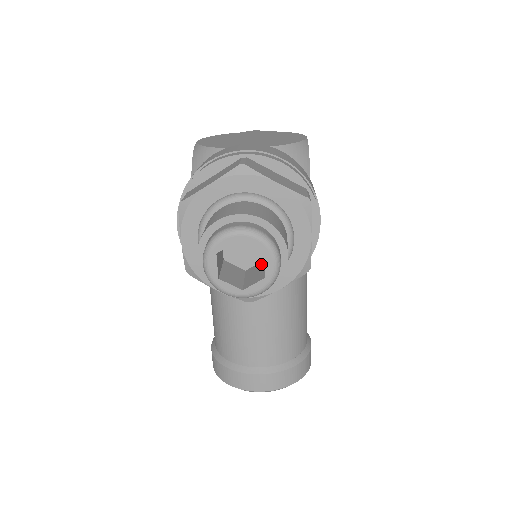
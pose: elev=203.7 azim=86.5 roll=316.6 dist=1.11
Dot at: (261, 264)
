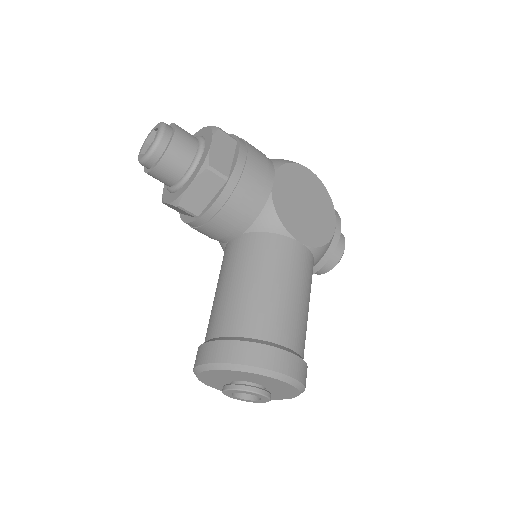
Dot at: occluded
